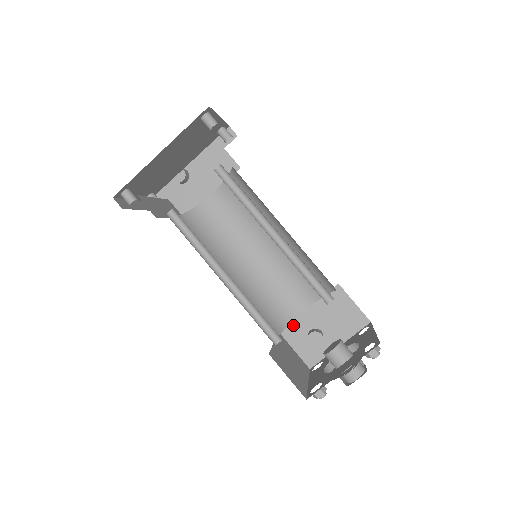
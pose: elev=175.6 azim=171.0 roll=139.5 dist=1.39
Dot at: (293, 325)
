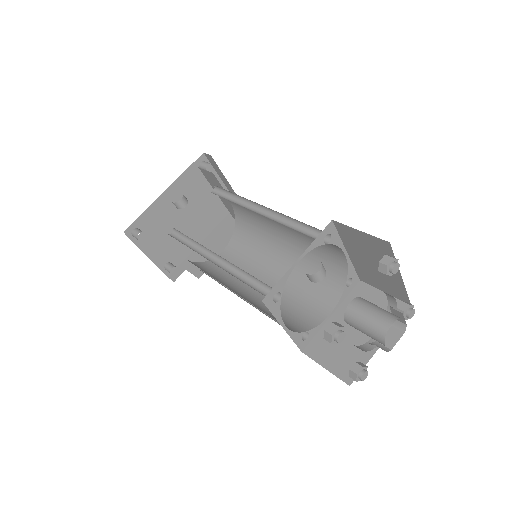
Dot at: (318, 339)
